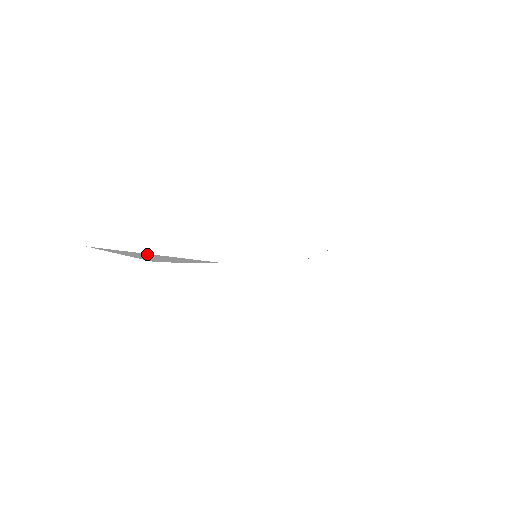
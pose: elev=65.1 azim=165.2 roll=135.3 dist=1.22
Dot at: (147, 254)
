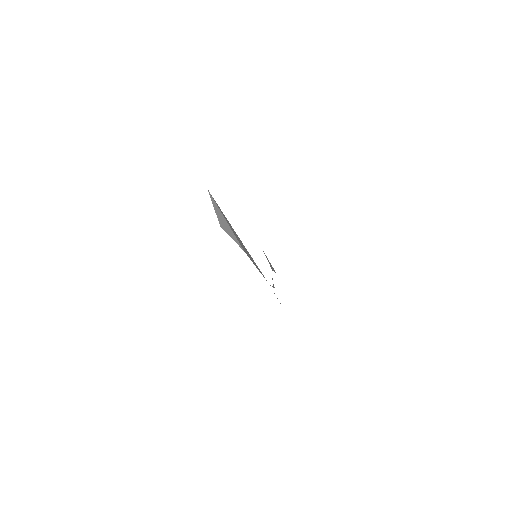
Dot at: (224, 218)
